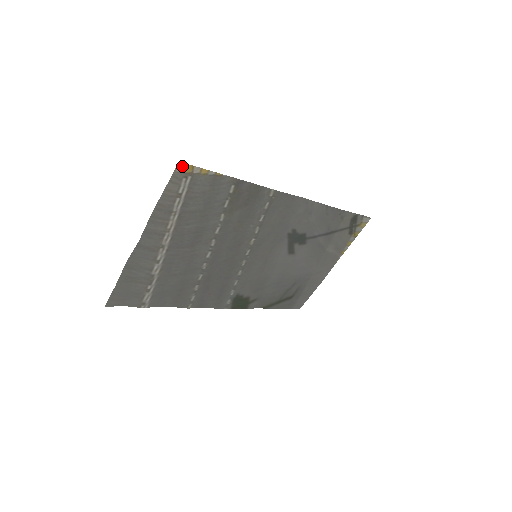
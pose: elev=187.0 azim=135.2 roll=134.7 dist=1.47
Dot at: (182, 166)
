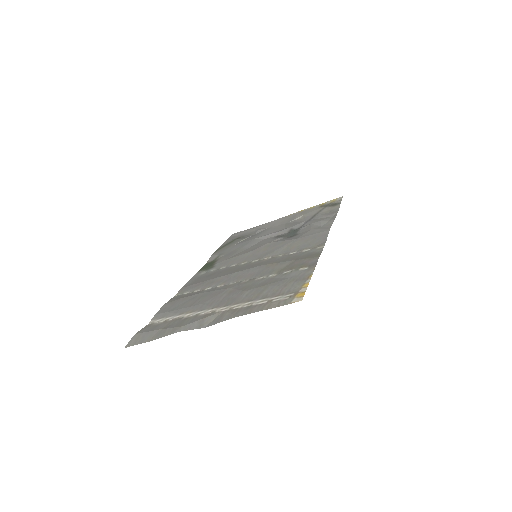
Dot at: (299, 298)
